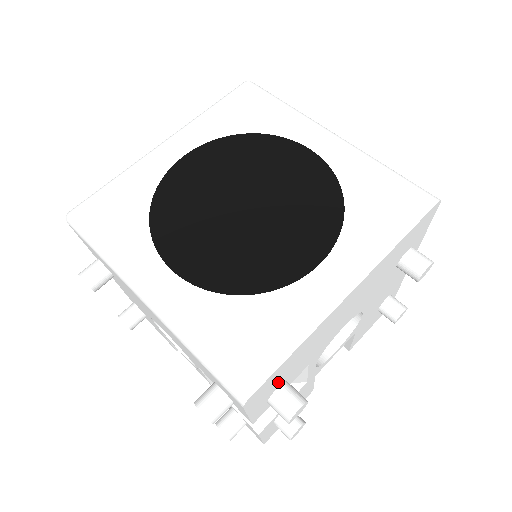
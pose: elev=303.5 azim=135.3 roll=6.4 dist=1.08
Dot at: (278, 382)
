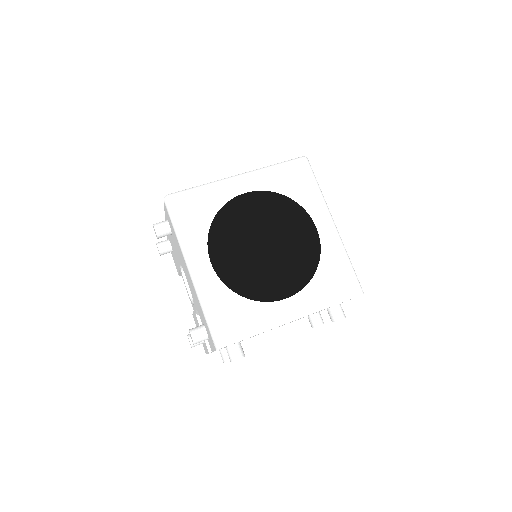
Dot at: occluded
